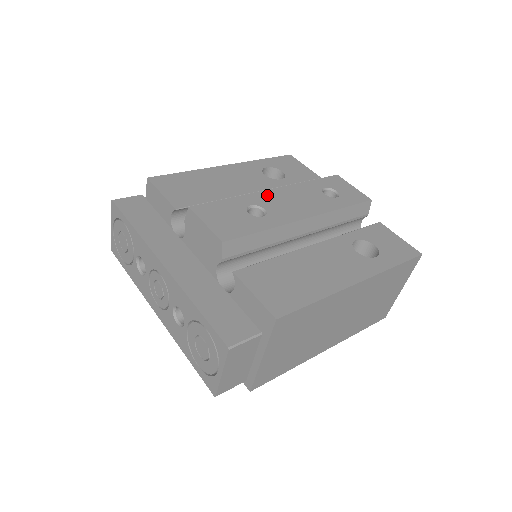
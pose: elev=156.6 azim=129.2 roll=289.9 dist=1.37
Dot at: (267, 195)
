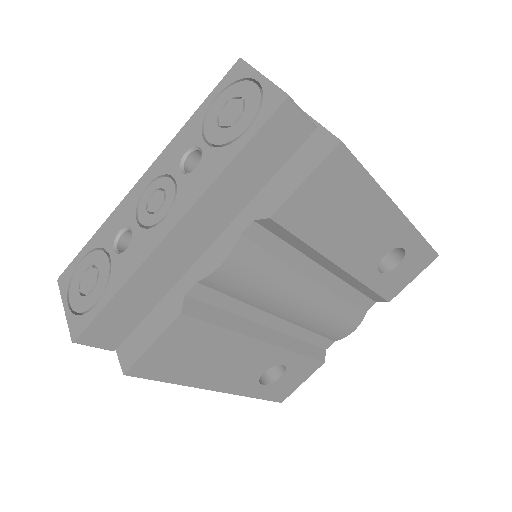
Dot at: occluded
